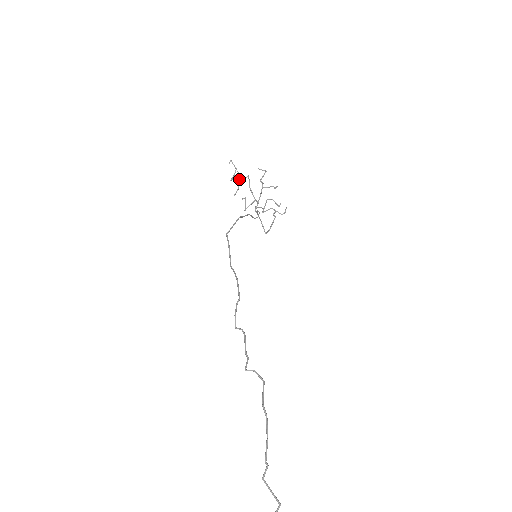
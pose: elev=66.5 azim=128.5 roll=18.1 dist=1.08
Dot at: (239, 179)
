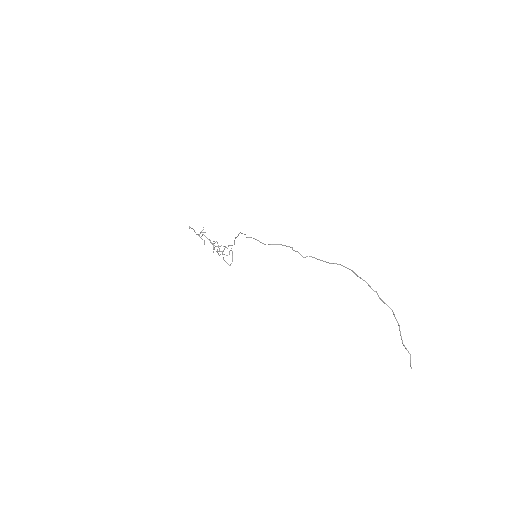
Dot at: occluded
